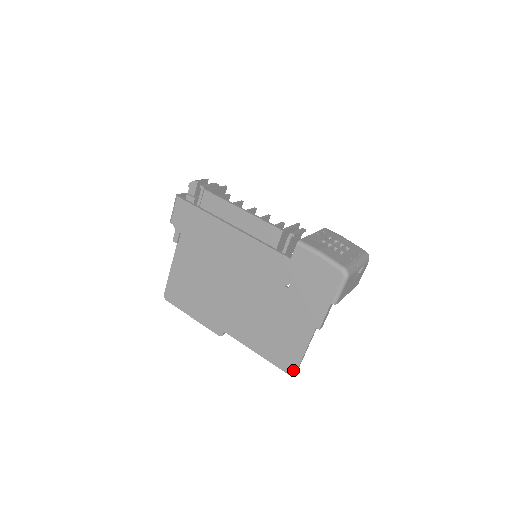
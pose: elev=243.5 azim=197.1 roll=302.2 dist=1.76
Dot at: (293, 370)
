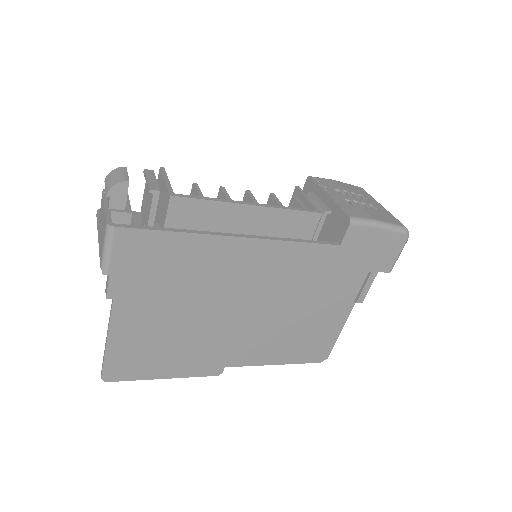
Dot at: (325, 356)
